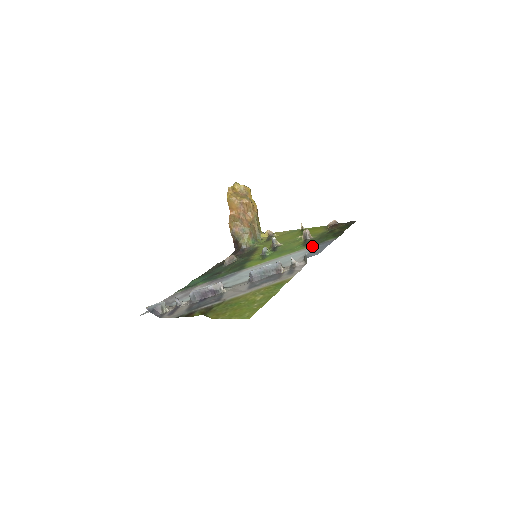
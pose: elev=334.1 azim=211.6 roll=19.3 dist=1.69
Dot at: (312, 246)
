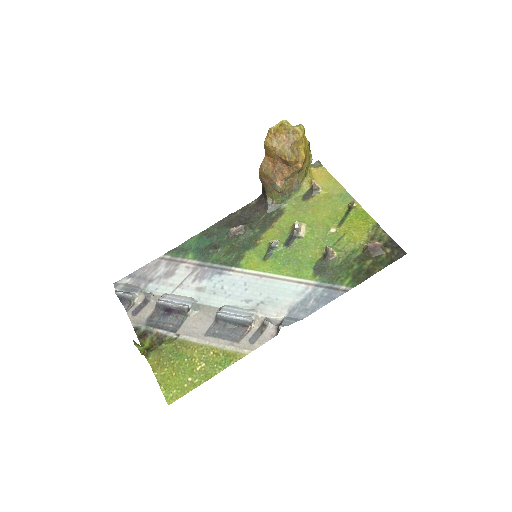
Dot at: (318, 283)
